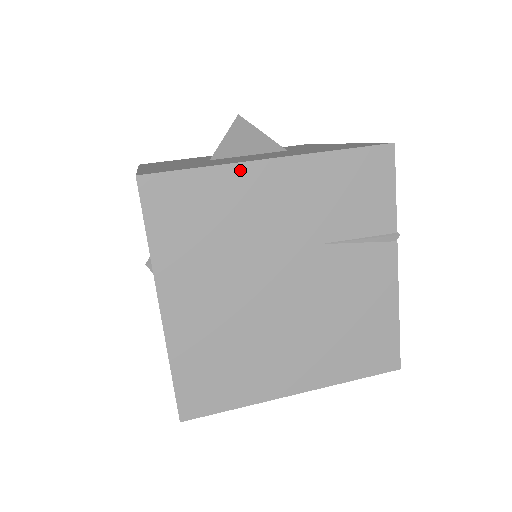
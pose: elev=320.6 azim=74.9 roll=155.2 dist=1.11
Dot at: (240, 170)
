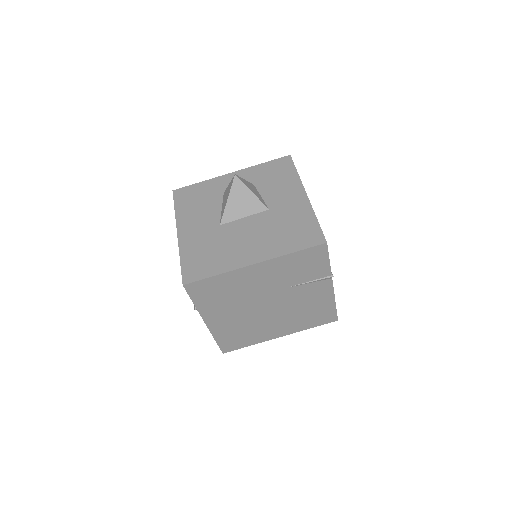
Dot at: (237, 272)
